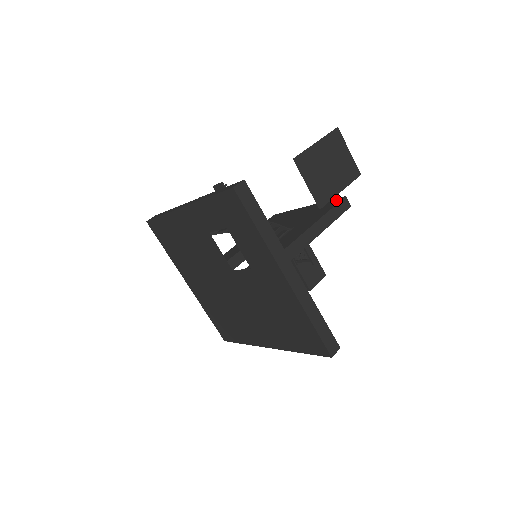
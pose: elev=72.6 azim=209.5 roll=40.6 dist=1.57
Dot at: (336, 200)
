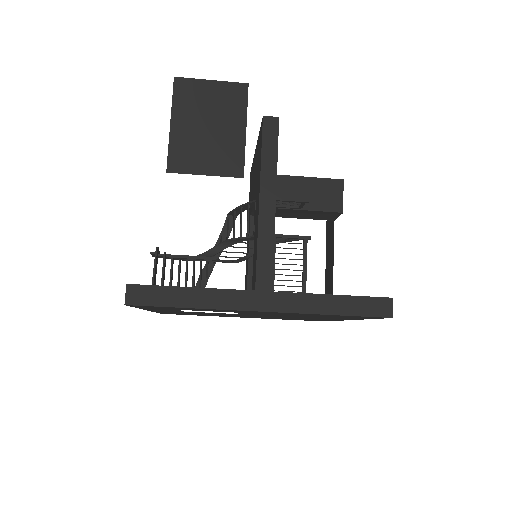
Dot at: (261, 128)
